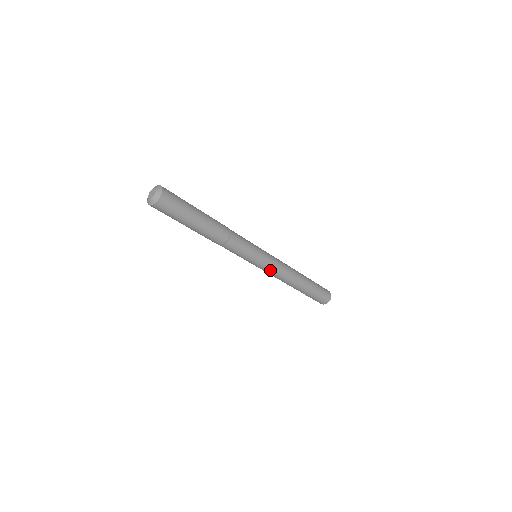
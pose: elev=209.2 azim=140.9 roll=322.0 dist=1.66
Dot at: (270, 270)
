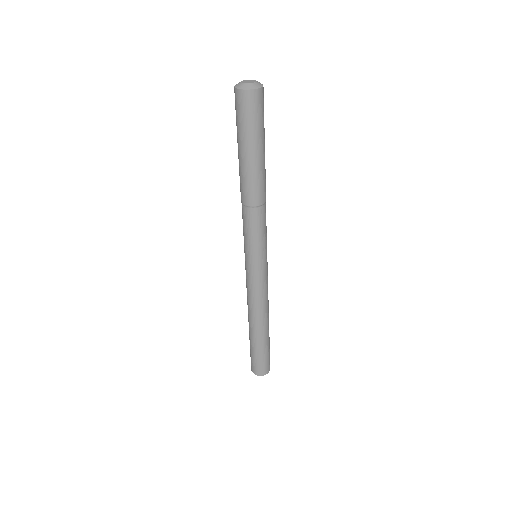
Dot at: (252, 282)
